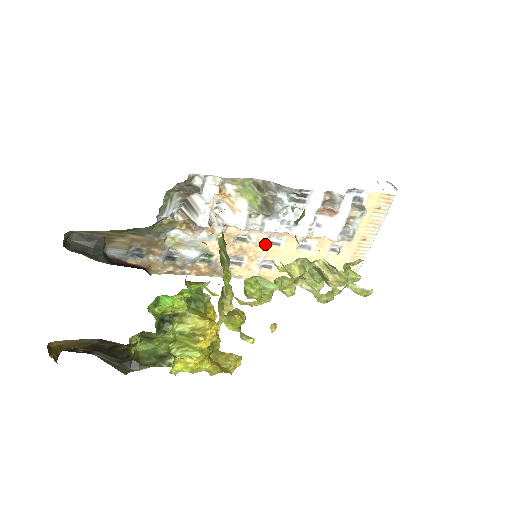
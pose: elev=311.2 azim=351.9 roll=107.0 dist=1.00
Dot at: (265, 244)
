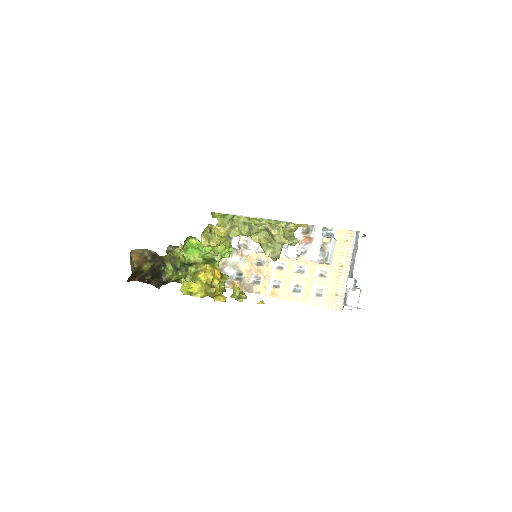
Dot at: (273, 265)
